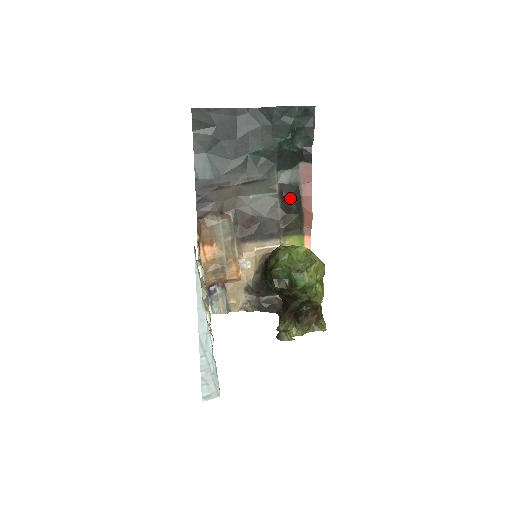
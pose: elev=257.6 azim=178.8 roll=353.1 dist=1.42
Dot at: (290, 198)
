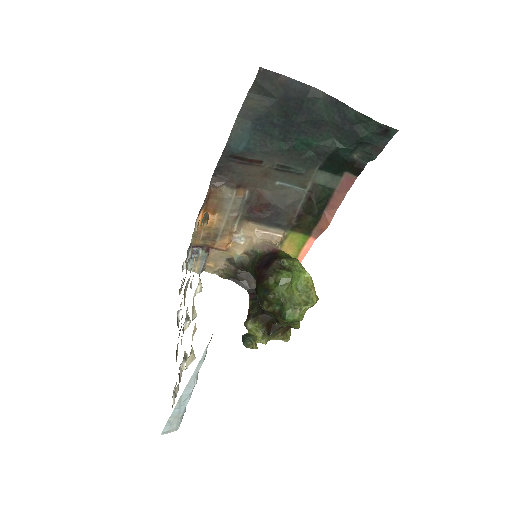
Dot at: (317, 203)
